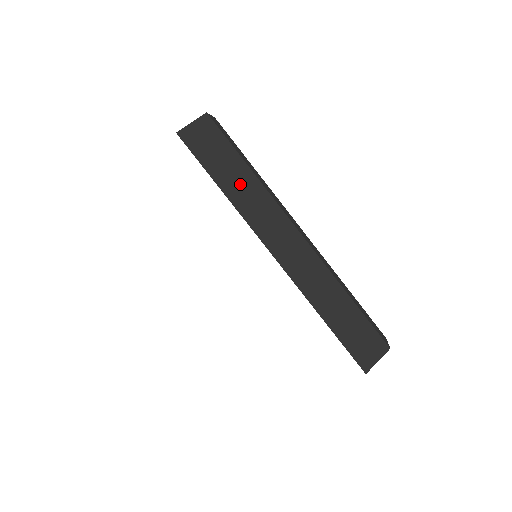
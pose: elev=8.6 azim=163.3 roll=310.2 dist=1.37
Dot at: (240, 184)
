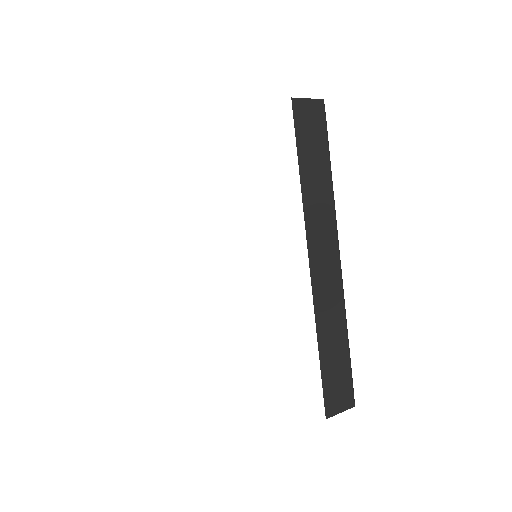
Dot at: (317, 181)
